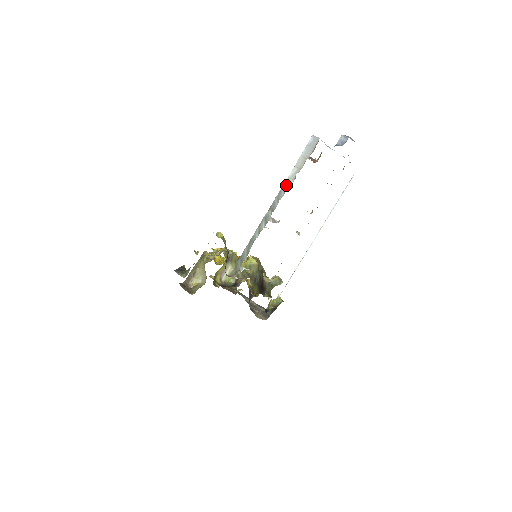
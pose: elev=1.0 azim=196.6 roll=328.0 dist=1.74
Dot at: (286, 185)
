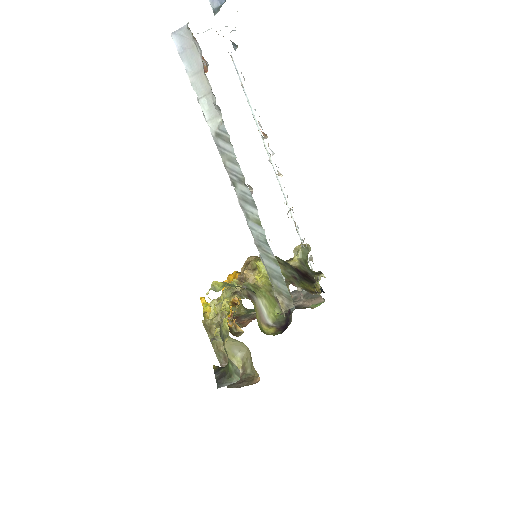
Dot at: (218, 133)
